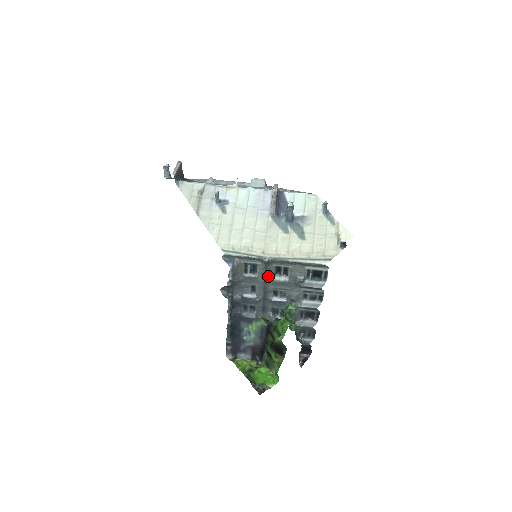
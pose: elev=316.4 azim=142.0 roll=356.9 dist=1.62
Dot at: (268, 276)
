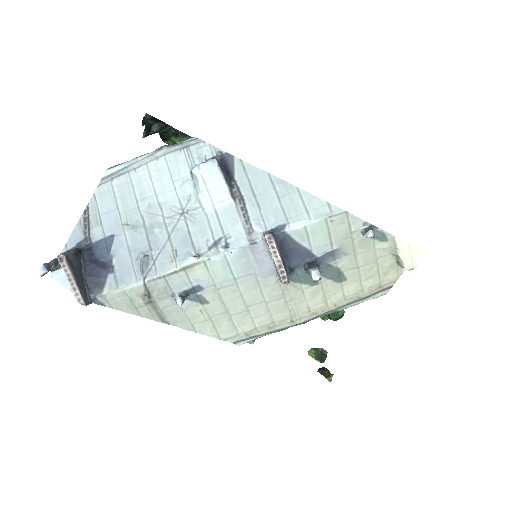
Dot at: occluded
